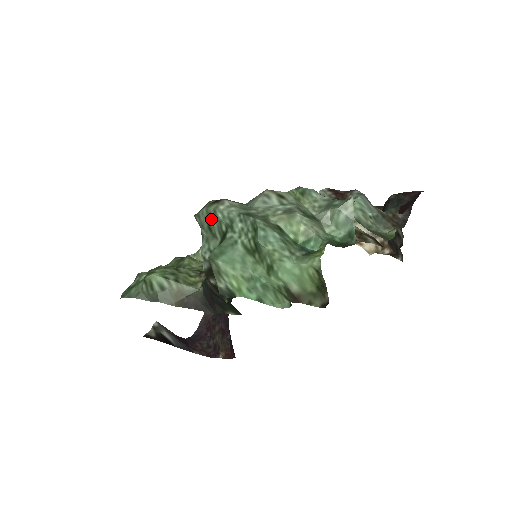
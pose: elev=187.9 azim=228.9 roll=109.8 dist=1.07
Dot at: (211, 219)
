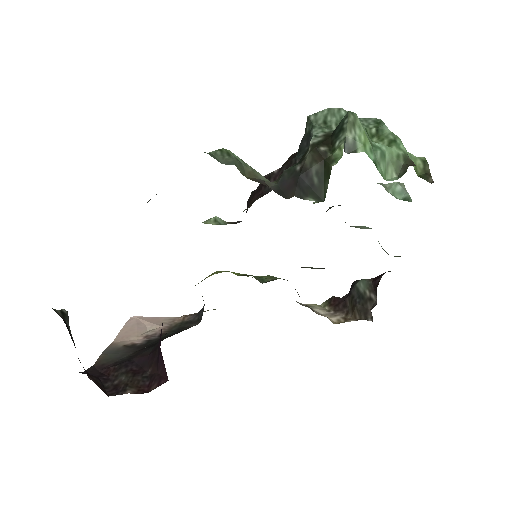
Dot at: (331, 115)
